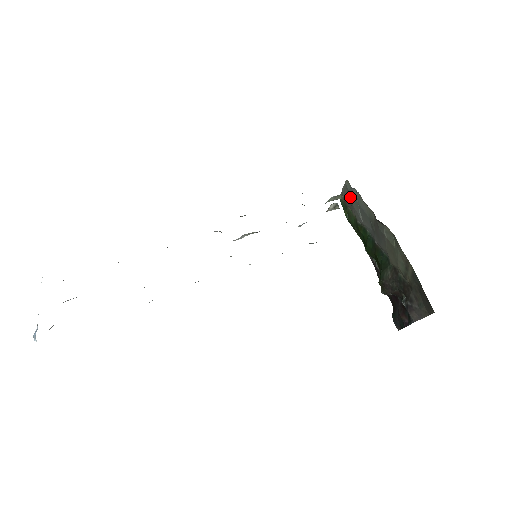
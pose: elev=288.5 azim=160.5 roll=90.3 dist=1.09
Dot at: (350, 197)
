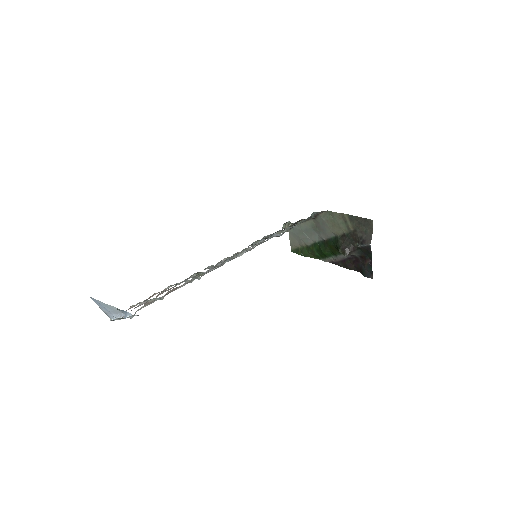
Dot at: (296, 235)
